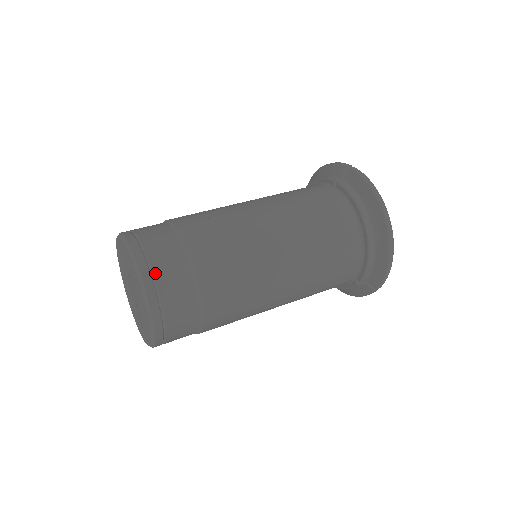
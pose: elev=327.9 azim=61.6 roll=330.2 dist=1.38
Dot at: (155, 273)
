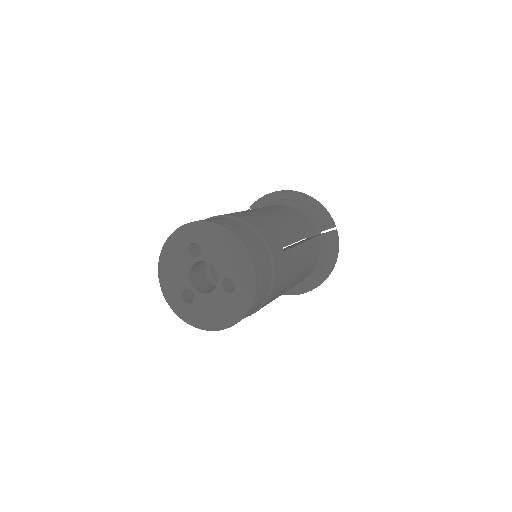
Dot at: occluded
